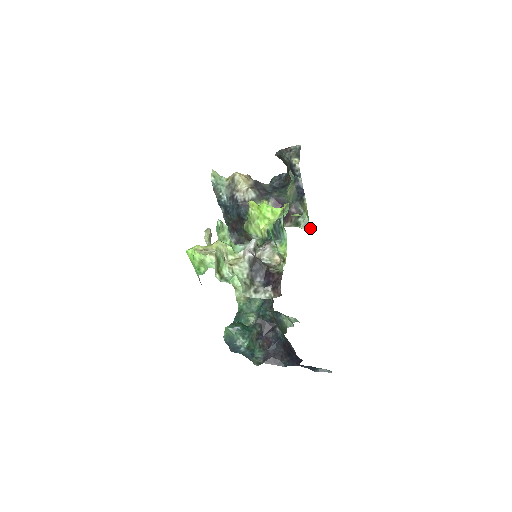
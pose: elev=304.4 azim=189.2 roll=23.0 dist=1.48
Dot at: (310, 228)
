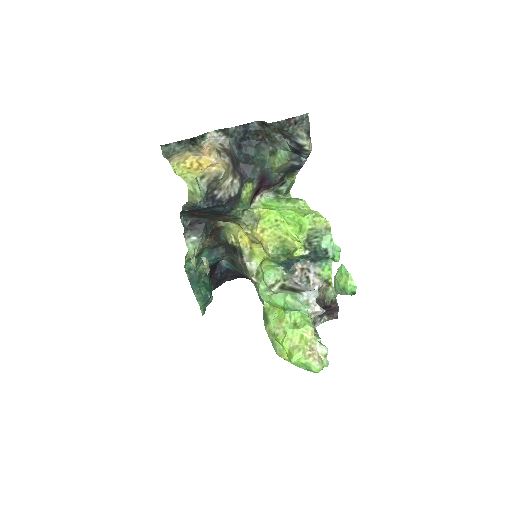
Dot at: occluded
